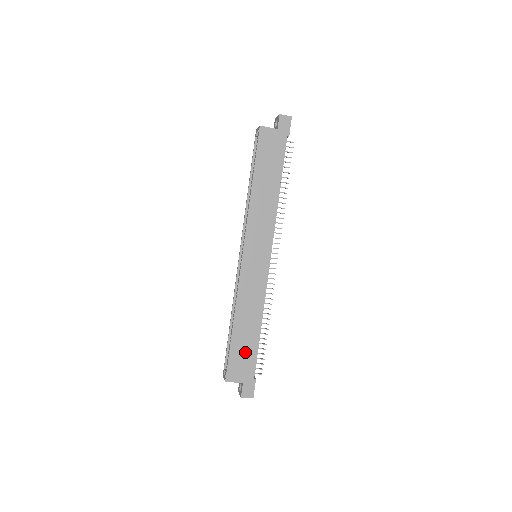
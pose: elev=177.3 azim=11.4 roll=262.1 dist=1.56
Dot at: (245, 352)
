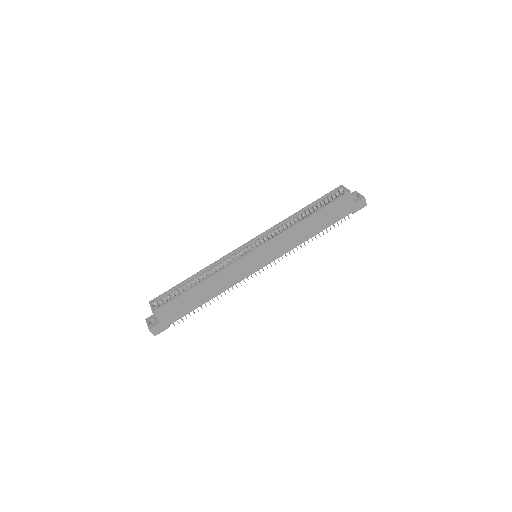
Dot at: (185, 306)
